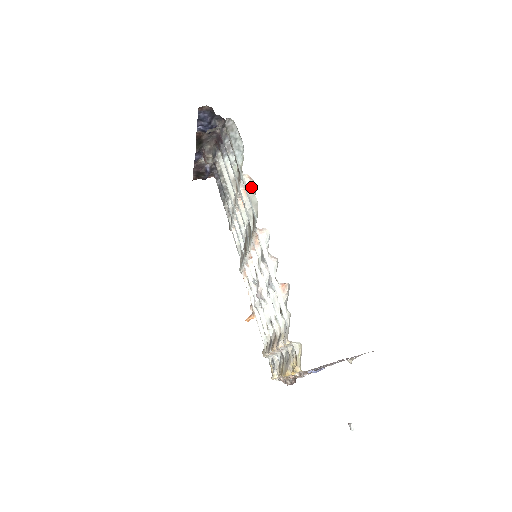
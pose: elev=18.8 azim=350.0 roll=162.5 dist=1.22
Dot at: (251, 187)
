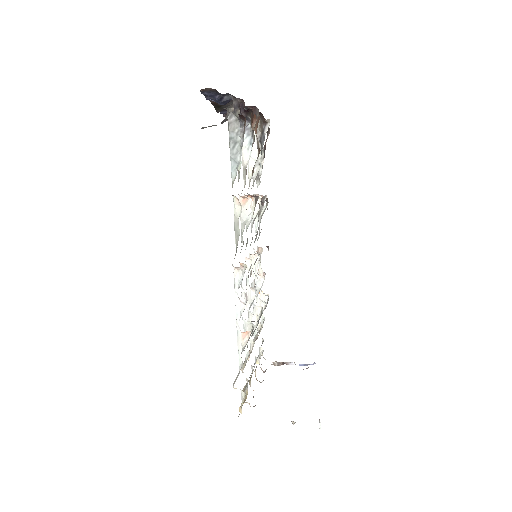
Dot at: (238, 212)
